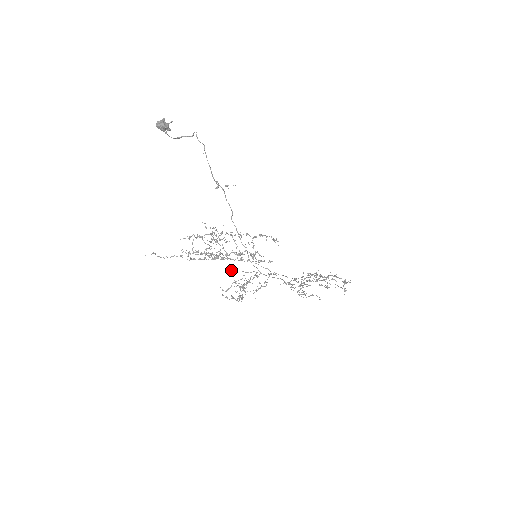
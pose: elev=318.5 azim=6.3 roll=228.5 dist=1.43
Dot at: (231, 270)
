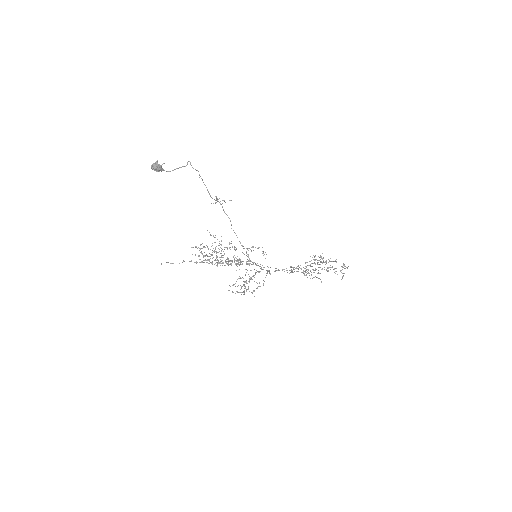
Dot at: occluded
